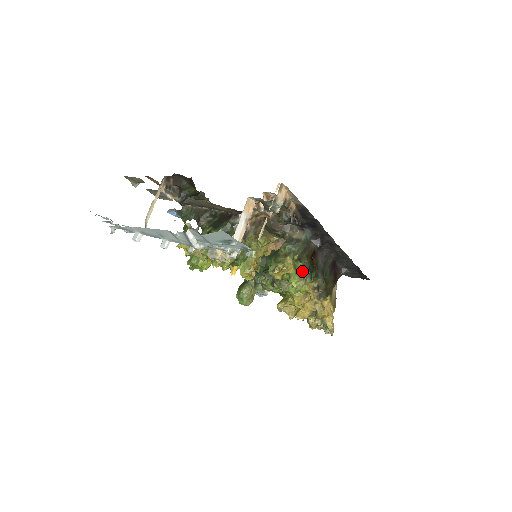
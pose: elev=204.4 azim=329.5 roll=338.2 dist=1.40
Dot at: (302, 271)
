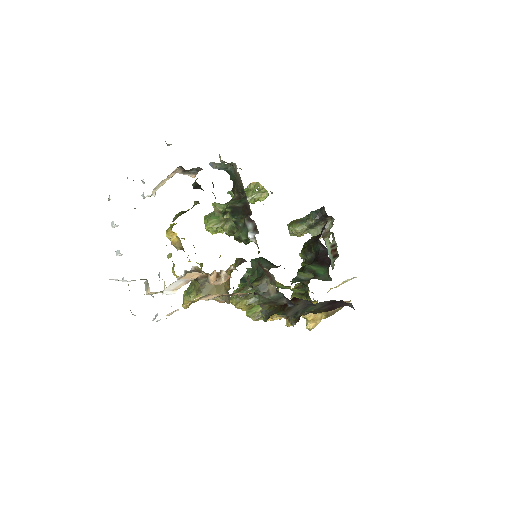
Dot at: (260, 311)
